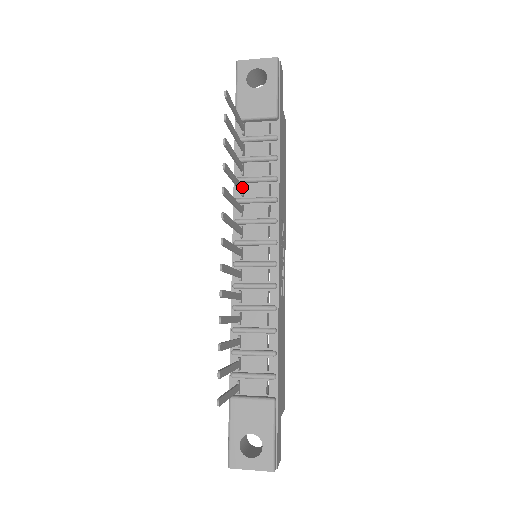
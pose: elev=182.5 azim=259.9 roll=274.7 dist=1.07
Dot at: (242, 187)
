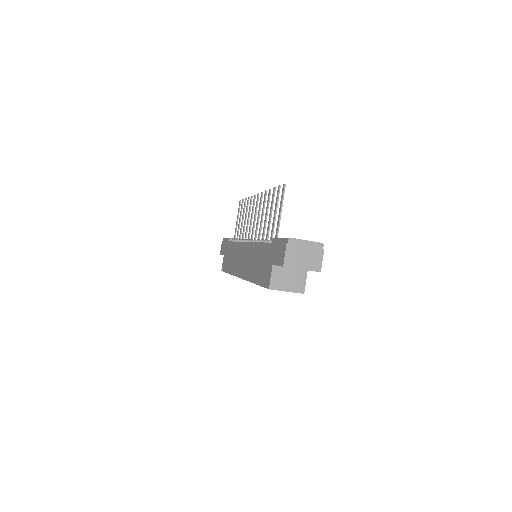
Dot at: (243, 239)
